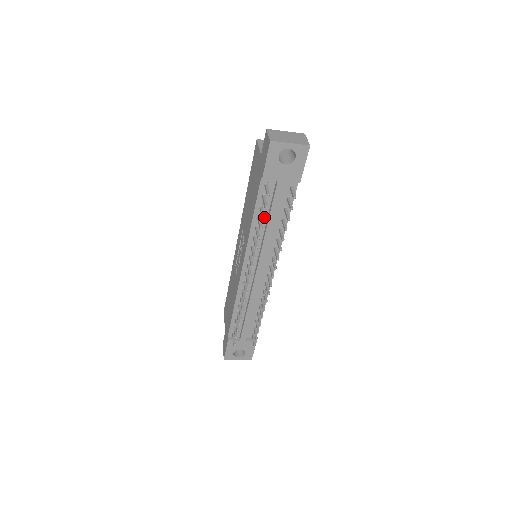
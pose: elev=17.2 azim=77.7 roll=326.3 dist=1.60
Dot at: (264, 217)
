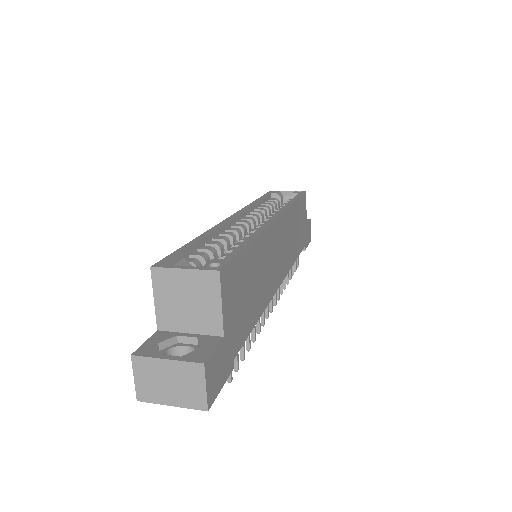
Dot at: occluded
